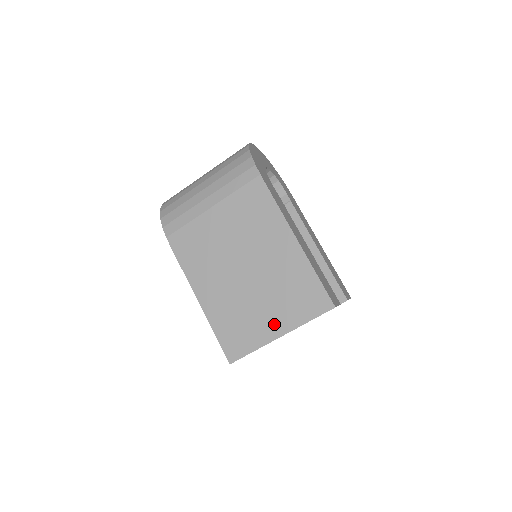
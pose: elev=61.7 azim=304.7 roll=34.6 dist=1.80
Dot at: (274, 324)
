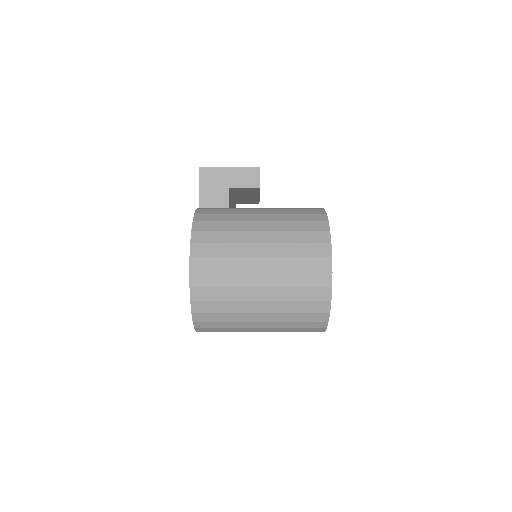
Dot at: occluded
